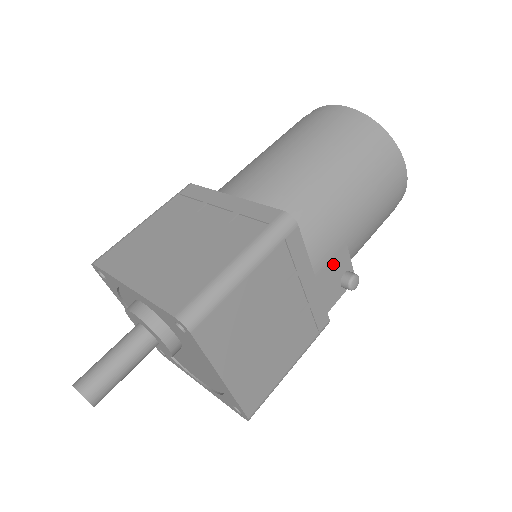
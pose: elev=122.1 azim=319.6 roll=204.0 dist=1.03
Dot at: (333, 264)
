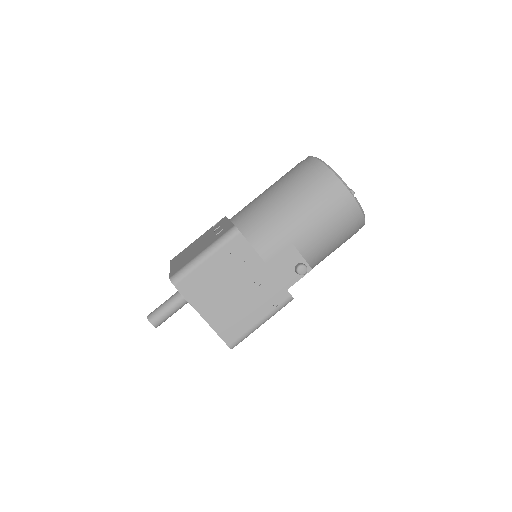
Dot at: (283, 257)
